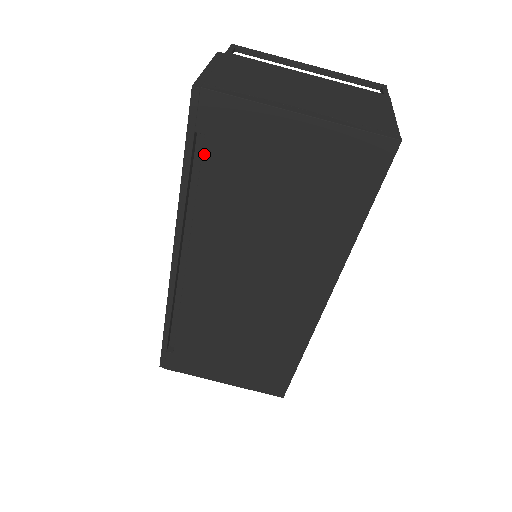
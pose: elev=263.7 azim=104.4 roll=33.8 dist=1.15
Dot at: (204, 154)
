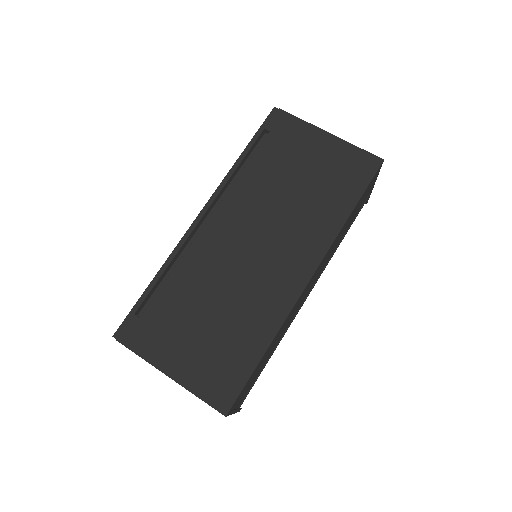
Dot at: (264, 142)
